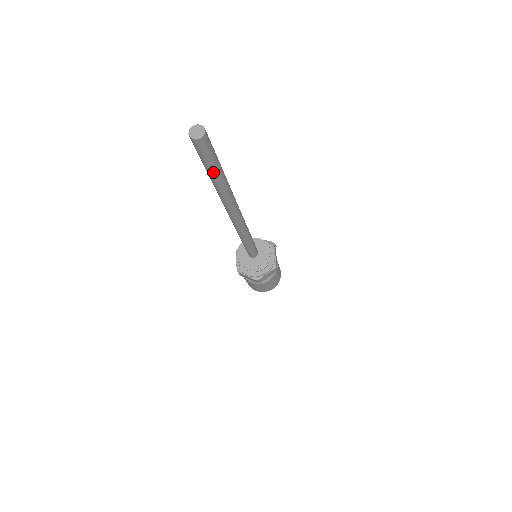
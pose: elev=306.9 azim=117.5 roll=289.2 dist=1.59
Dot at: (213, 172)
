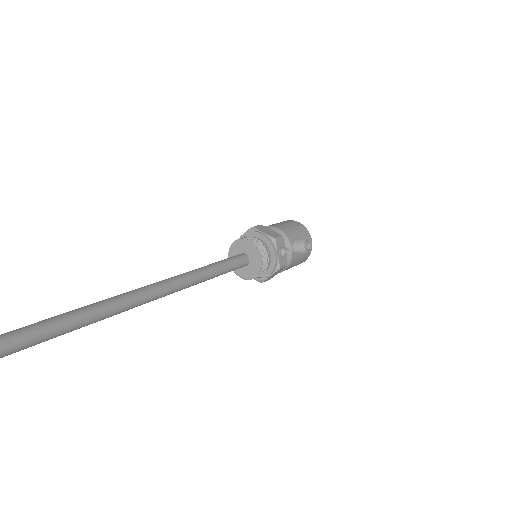
Dot at: occluded
